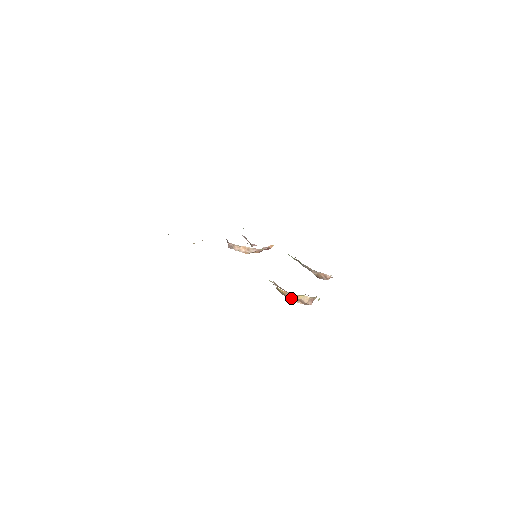
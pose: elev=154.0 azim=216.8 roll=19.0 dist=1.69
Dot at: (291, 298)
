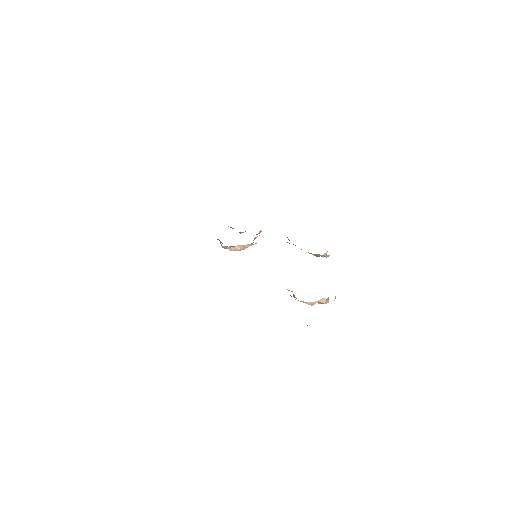
Dot at: (311, 305)
